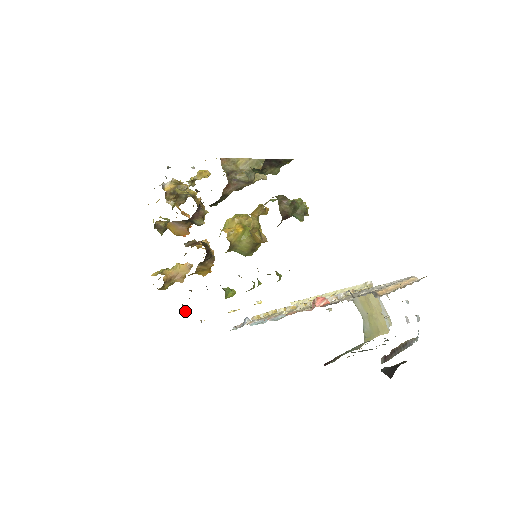
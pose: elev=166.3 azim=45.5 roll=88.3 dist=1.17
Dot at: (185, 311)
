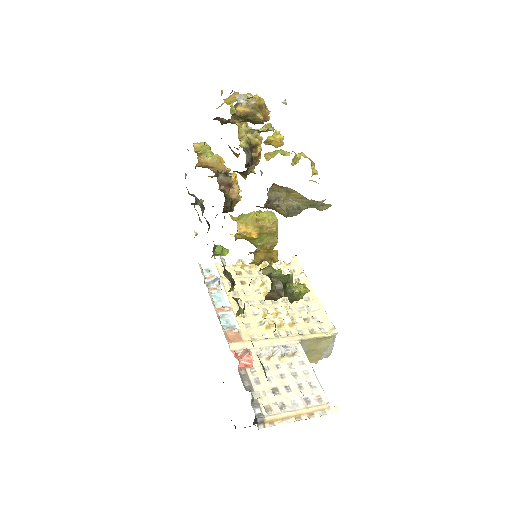
Dot at: (197, 204)
